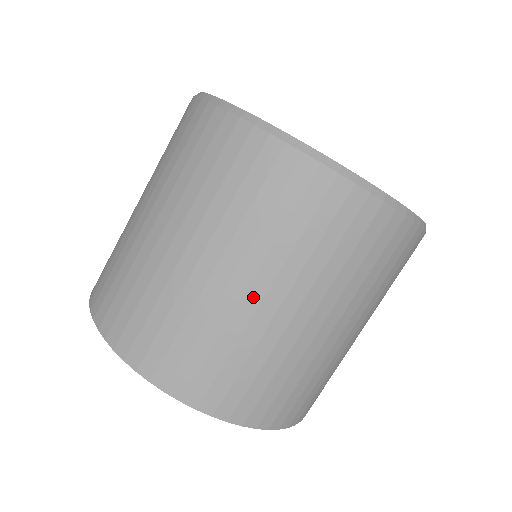
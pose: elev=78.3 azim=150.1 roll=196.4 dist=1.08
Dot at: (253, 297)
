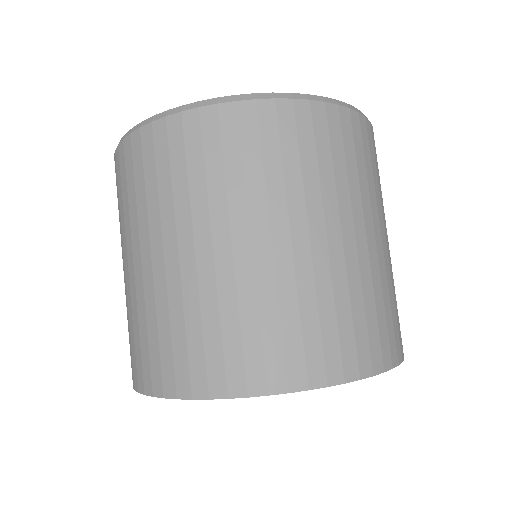
Dot at: (171, 259)
